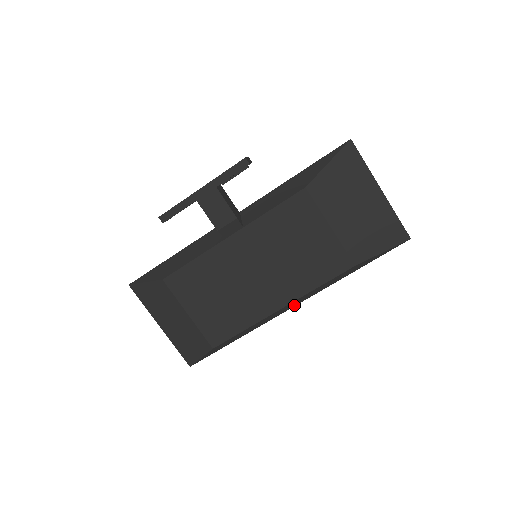
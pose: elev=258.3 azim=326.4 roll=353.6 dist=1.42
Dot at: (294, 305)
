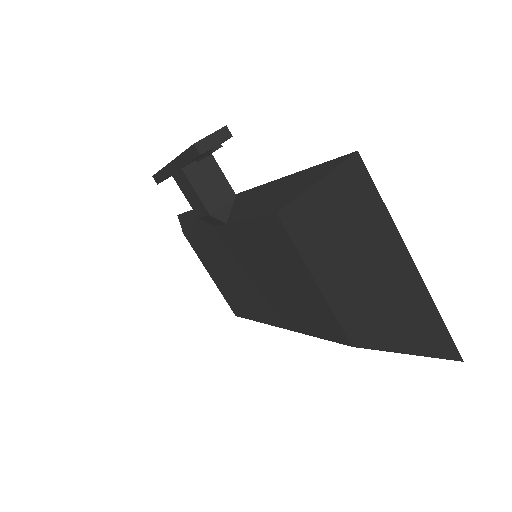
Dot at: occluded
